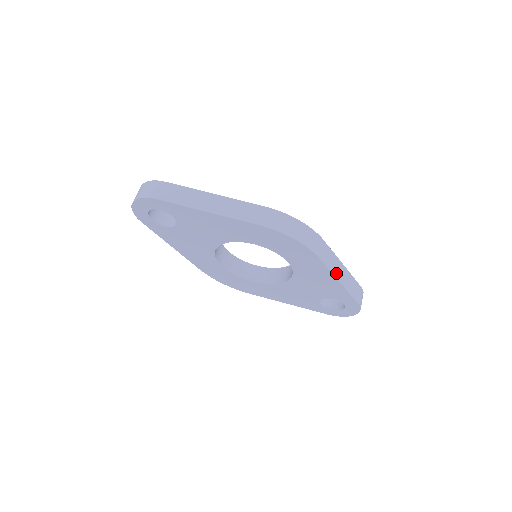
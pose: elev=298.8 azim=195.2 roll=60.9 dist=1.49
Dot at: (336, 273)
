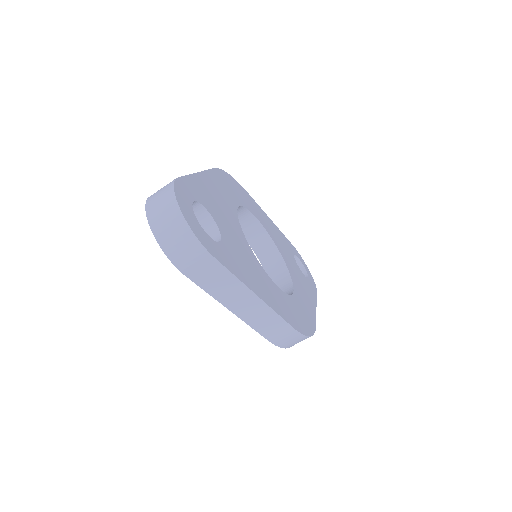
Dot at: occluded
